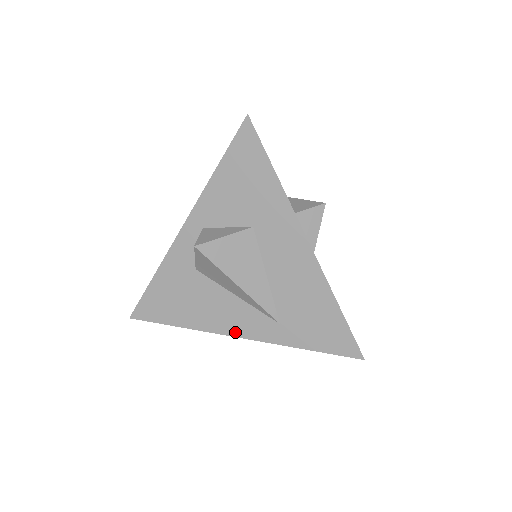
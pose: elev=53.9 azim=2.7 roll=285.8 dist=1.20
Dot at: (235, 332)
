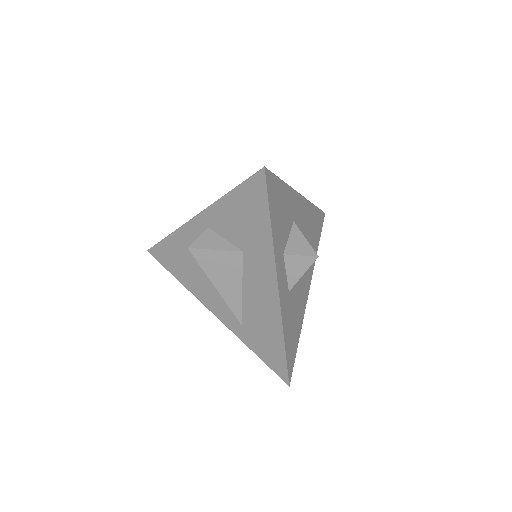
Dot at: (211, 308)
